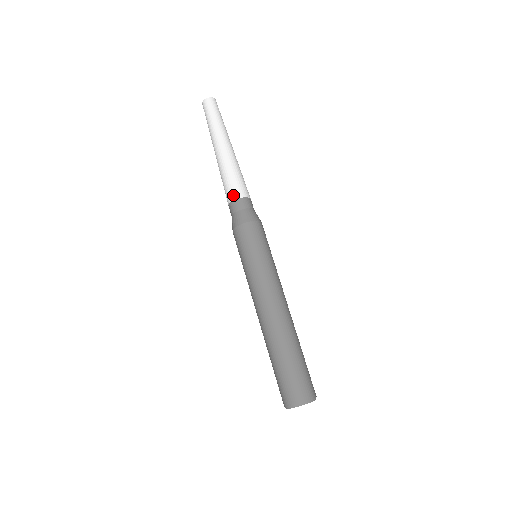
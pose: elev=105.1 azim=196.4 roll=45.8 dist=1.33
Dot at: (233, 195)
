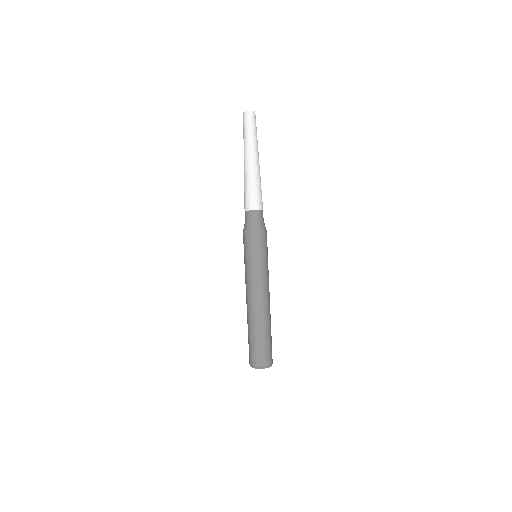
Dot at: (247, 206)
